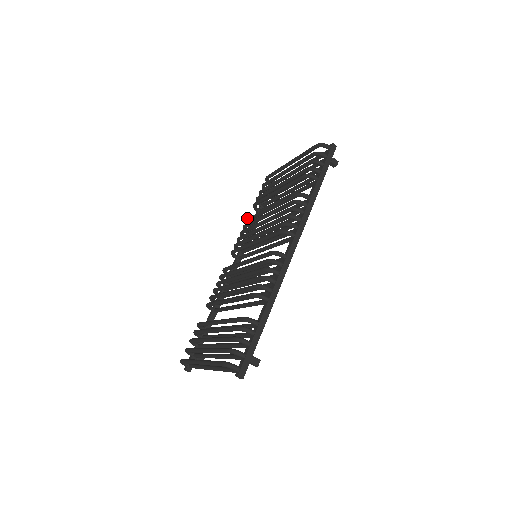
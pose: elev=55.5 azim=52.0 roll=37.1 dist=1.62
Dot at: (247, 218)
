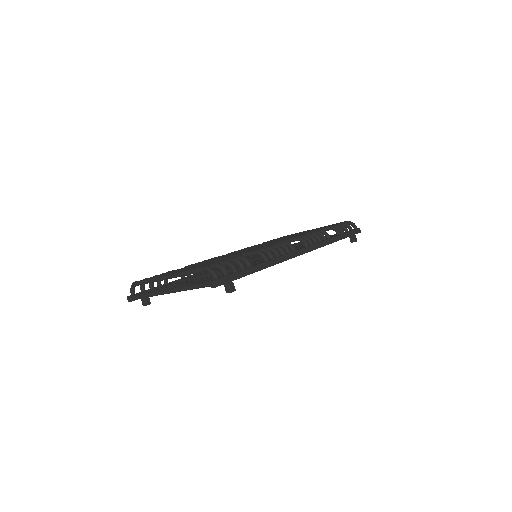
Dot at: (254, 245)
